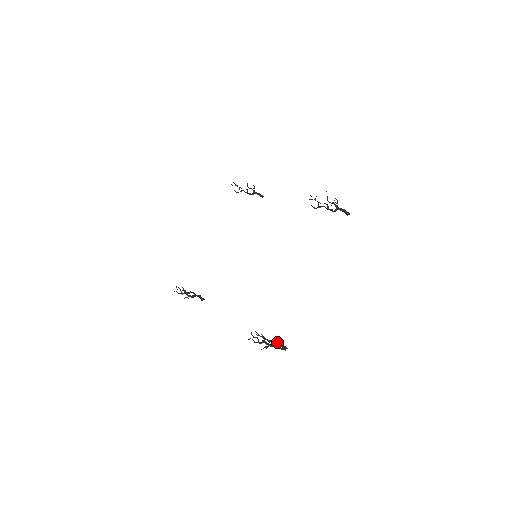
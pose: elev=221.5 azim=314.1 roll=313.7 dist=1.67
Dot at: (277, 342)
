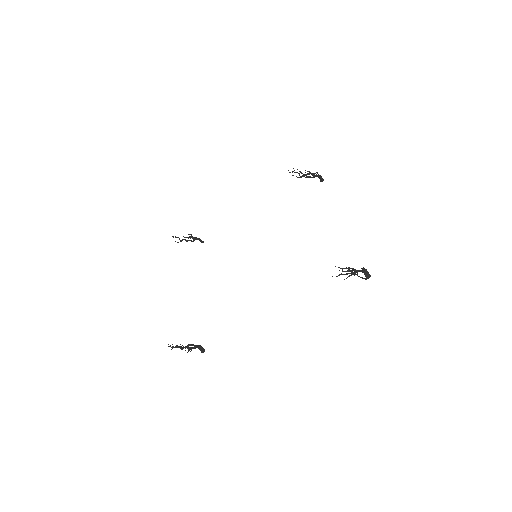
Dot at: occluded
